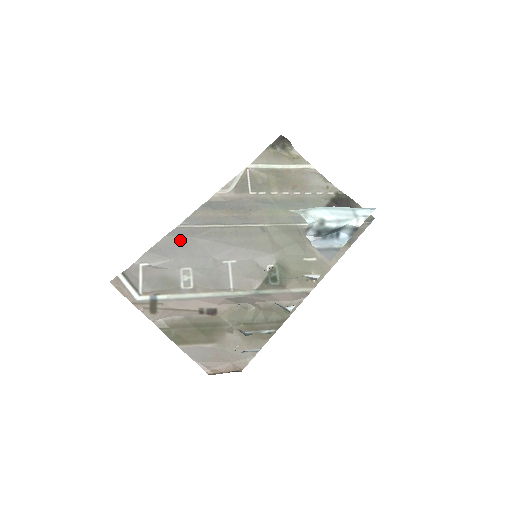
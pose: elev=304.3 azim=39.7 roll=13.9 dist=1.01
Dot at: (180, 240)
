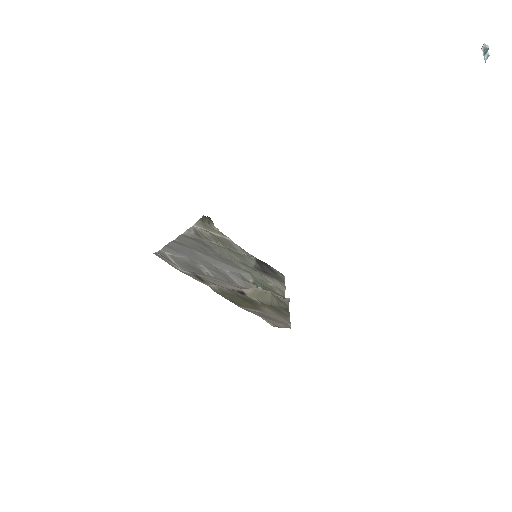
Dot at: (183, 247)
